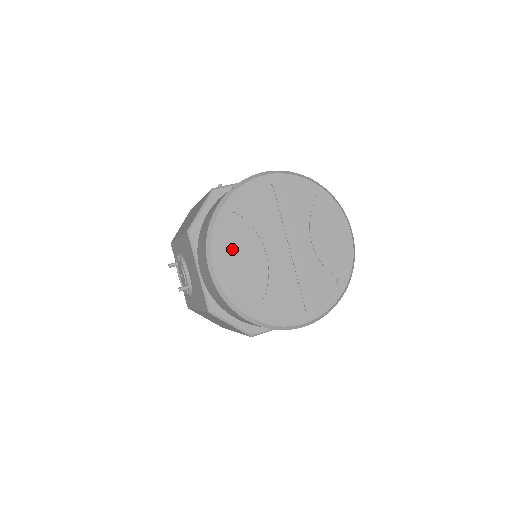
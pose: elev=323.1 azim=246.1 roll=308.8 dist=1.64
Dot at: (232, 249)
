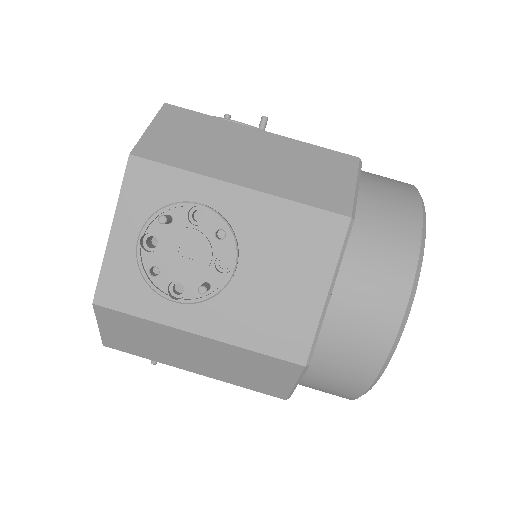
Dot at: occluded
